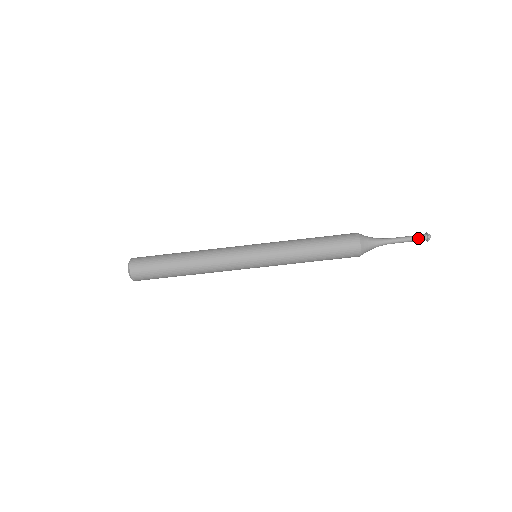
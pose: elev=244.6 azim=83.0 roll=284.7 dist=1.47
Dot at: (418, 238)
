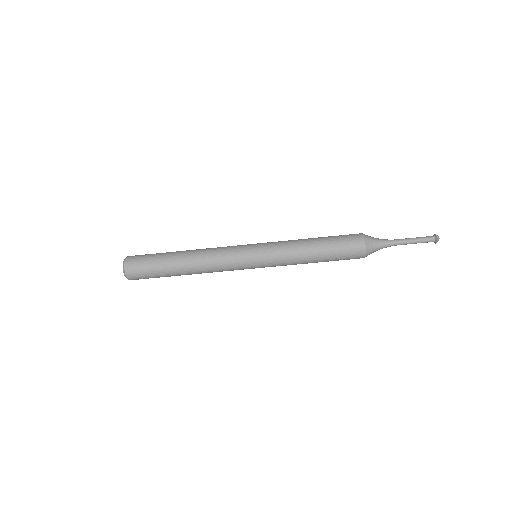
Dot at: (426, 241)
